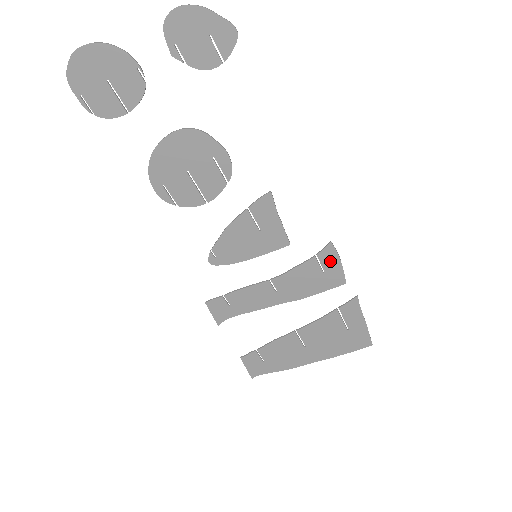
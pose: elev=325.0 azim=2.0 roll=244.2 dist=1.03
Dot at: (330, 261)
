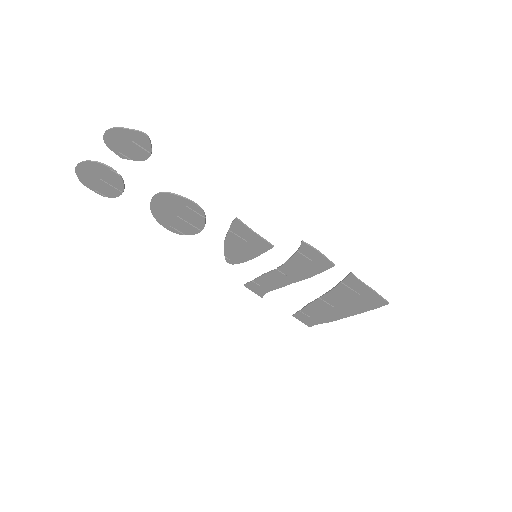
Dot at: (311, 253)
